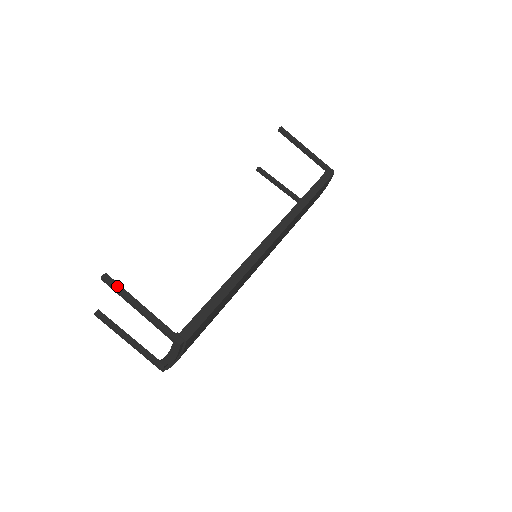
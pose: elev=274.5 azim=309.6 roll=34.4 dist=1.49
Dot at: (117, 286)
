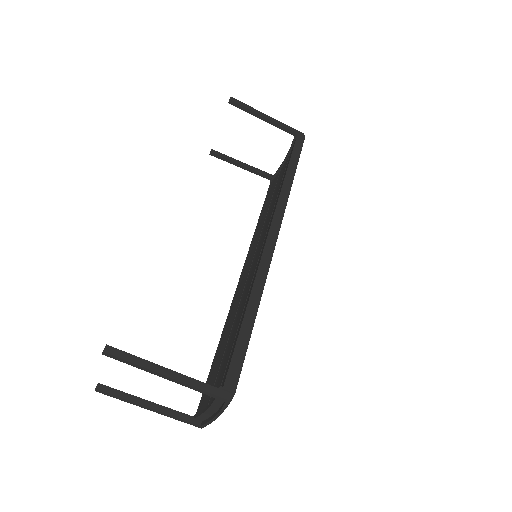
Dot at: (127, 356)
